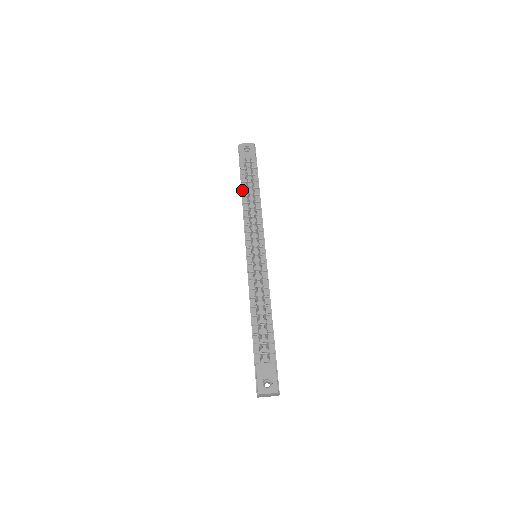
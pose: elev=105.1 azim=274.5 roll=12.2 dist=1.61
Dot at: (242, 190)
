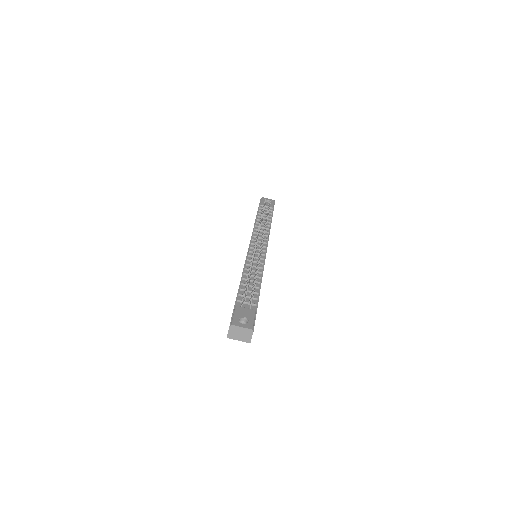
Dot at: (257, 217)
